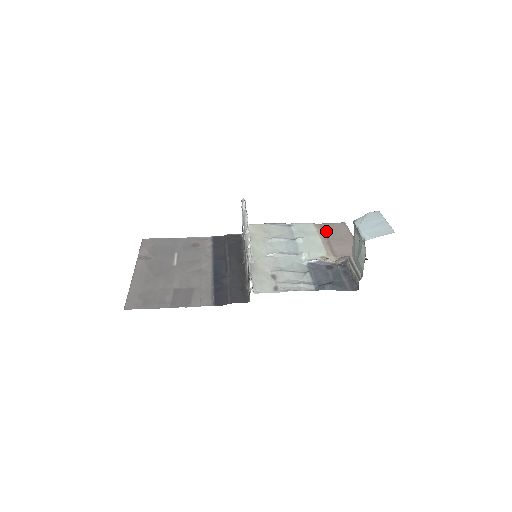
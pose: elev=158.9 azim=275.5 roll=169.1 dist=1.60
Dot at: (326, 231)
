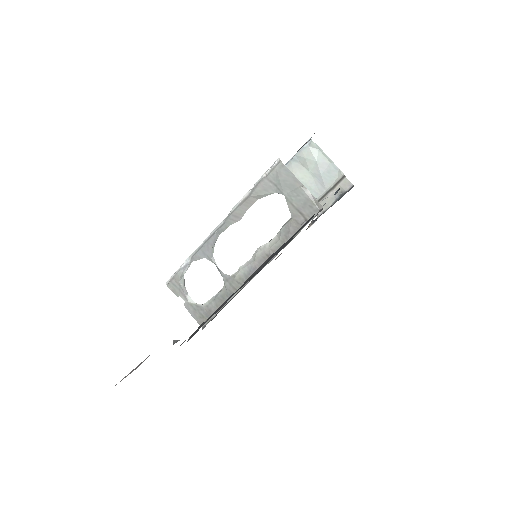
Dot at: occluded
